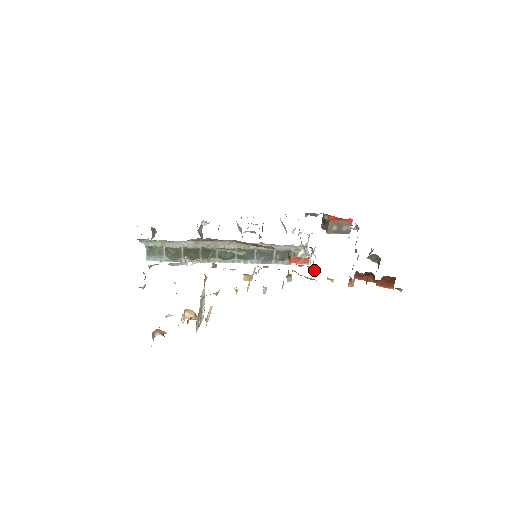
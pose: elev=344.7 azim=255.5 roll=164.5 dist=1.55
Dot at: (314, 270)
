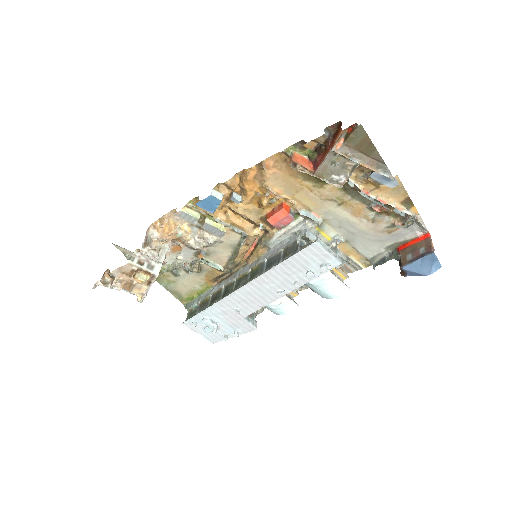
Dot at: (267, 189)
